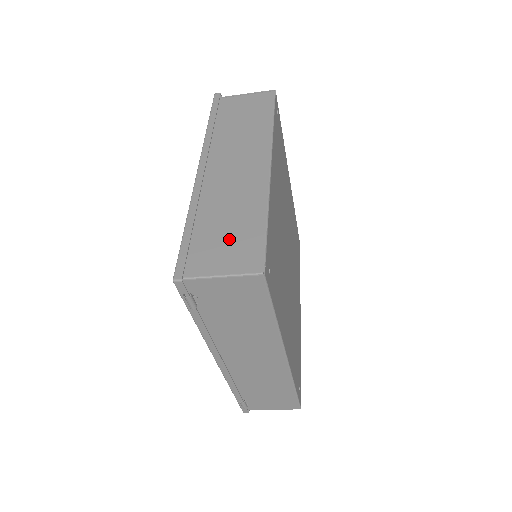
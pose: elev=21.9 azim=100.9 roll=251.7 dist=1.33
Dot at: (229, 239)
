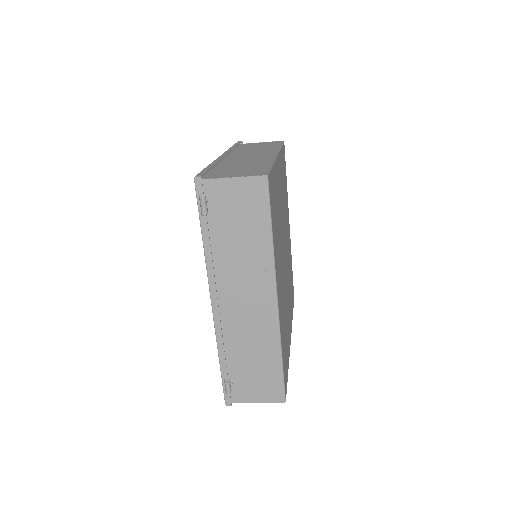
Dot at: (241, 169)
